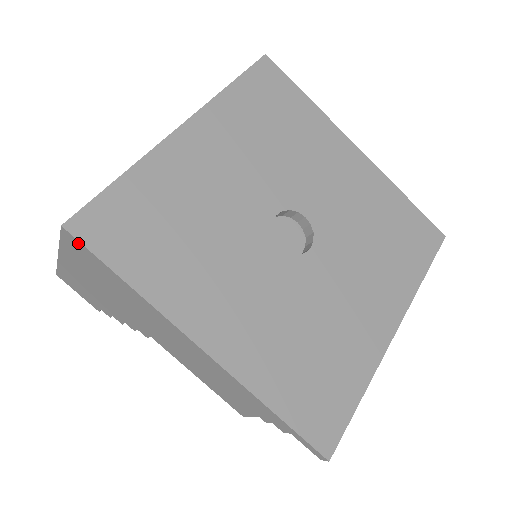
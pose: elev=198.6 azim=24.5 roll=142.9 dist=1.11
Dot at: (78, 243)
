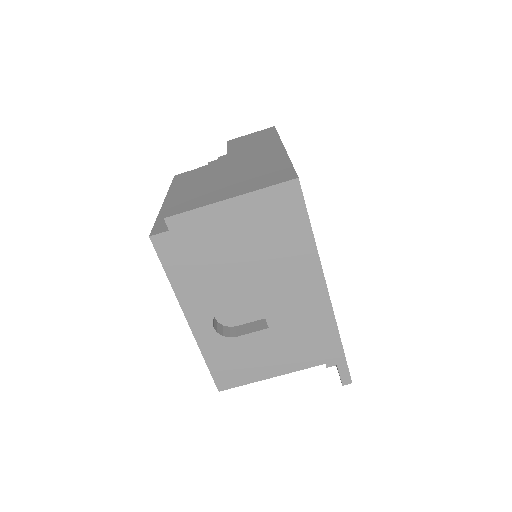
Dot at: (298, 194)
